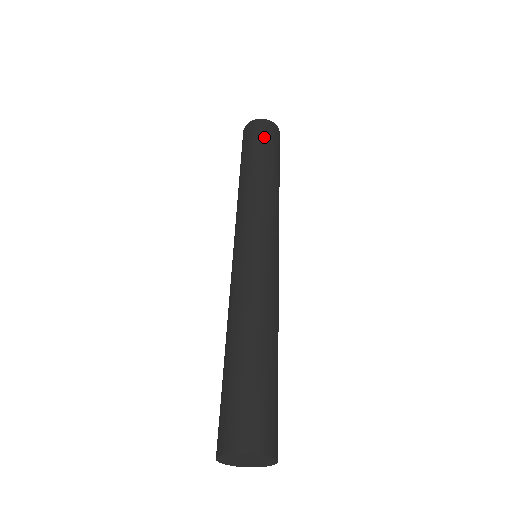
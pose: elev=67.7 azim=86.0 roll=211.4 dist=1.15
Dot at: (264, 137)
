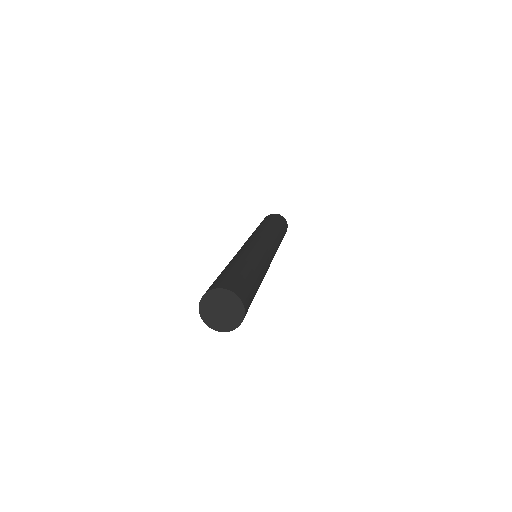
Dot at: occluded
